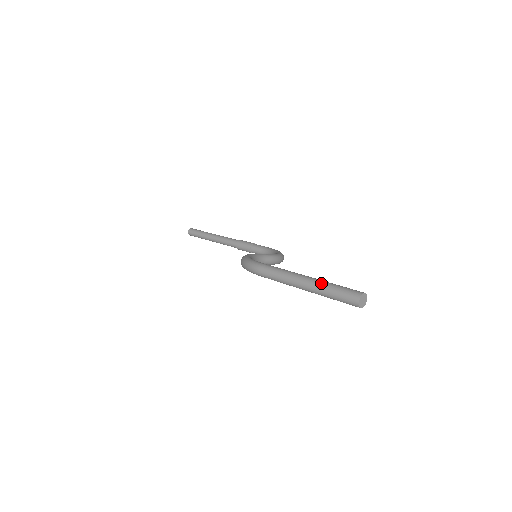
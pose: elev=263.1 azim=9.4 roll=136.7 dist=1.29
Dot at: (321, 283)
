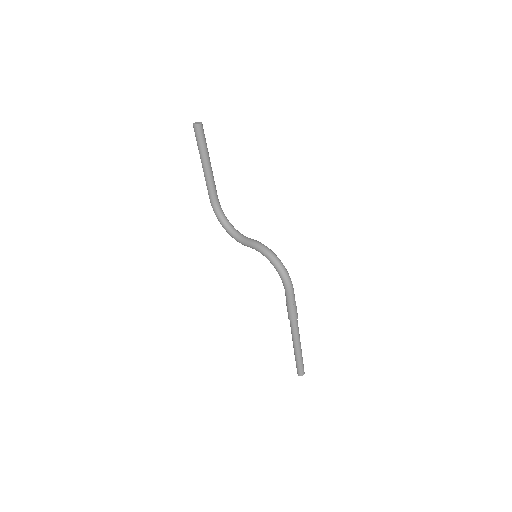
Dot at: occluded
